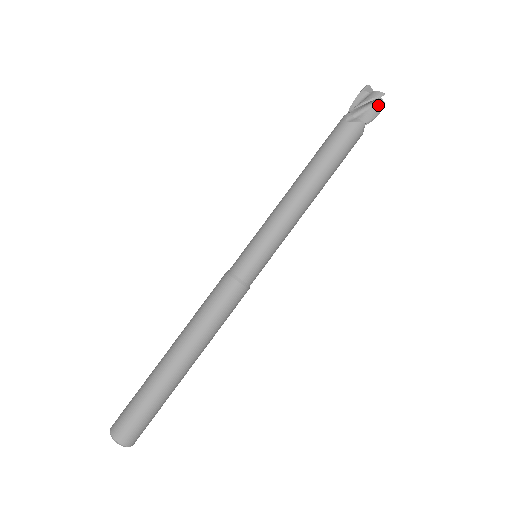
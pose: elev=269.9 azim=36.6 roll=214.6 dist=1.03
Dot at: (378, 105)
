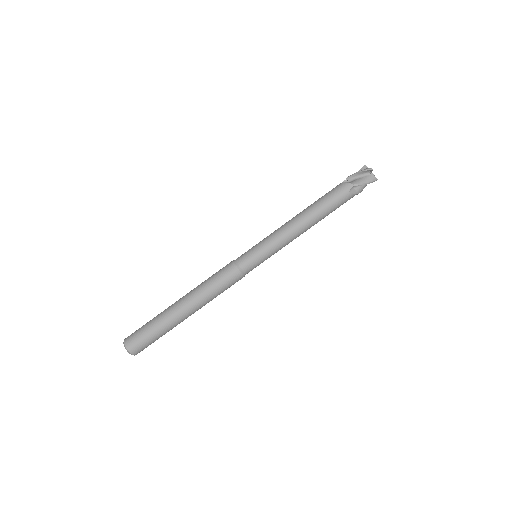
Dot at: occluded
